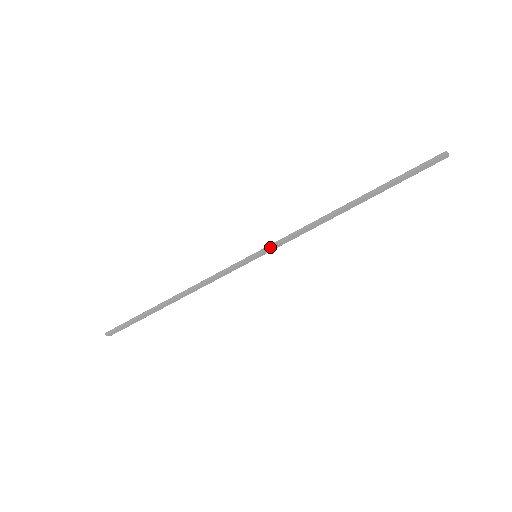
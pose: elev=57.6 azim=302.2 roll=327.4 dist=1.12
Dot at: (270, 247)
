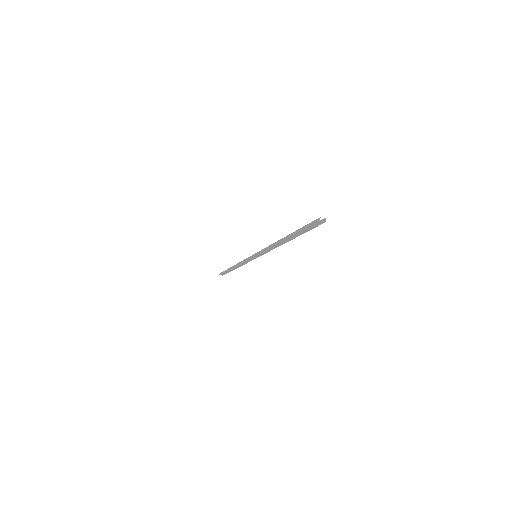
Dot at: (257, 253)
